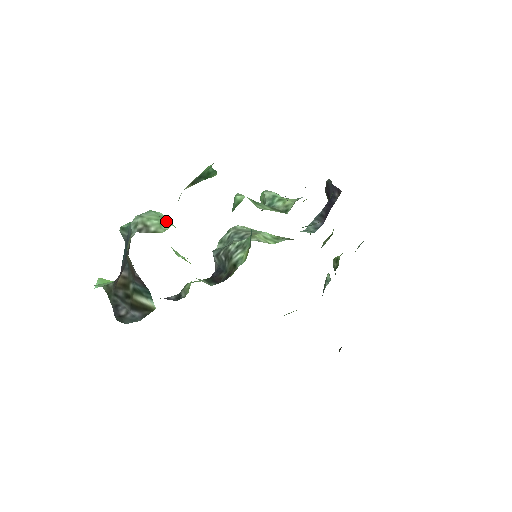
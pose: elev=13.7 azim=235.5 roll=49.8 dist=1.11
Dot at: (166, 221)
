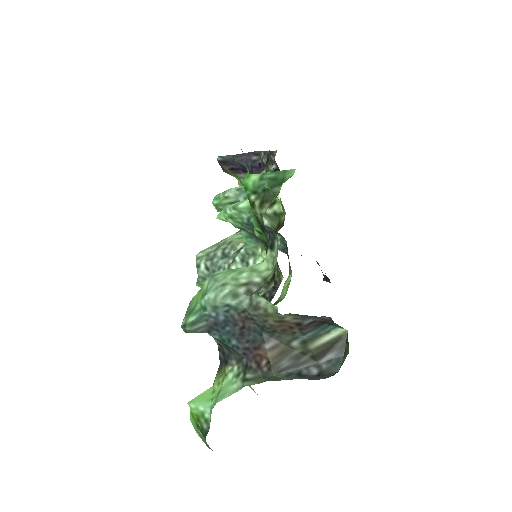
Dot at: (249, 266)
